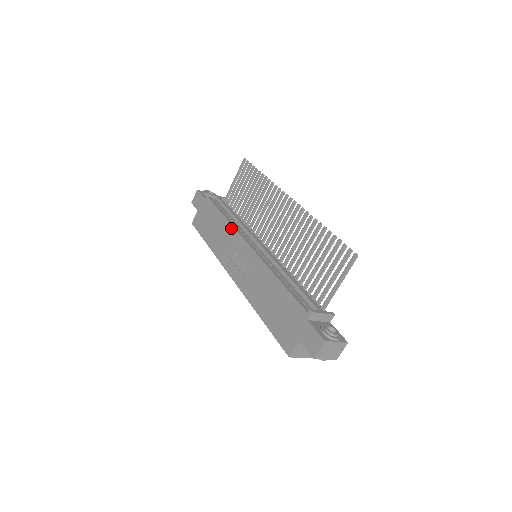
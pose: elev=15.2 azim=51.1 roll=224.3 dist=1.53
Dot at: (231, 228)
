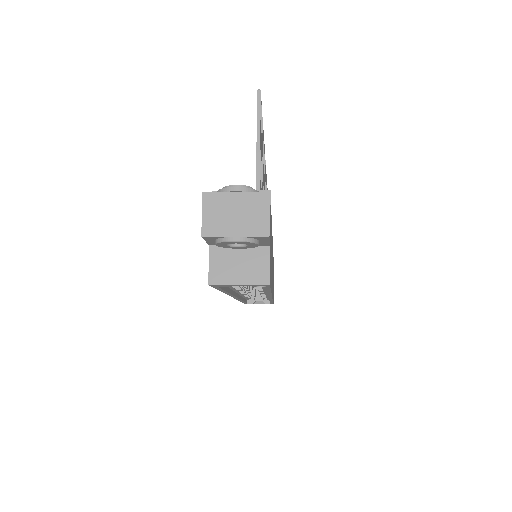
Dot at: occluded
